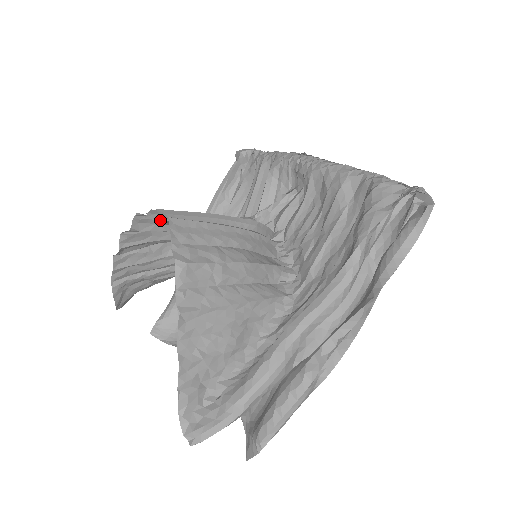
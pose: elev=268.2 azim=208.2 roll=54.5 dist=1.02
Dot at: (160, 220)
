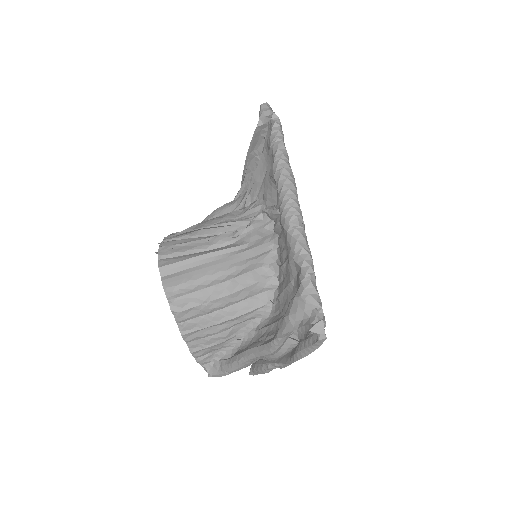
Dot at: occluded
